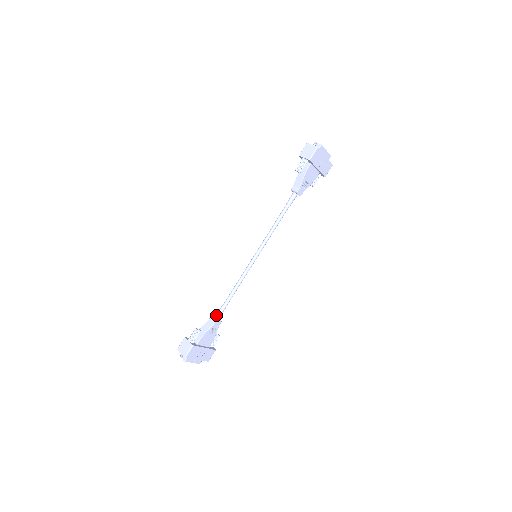
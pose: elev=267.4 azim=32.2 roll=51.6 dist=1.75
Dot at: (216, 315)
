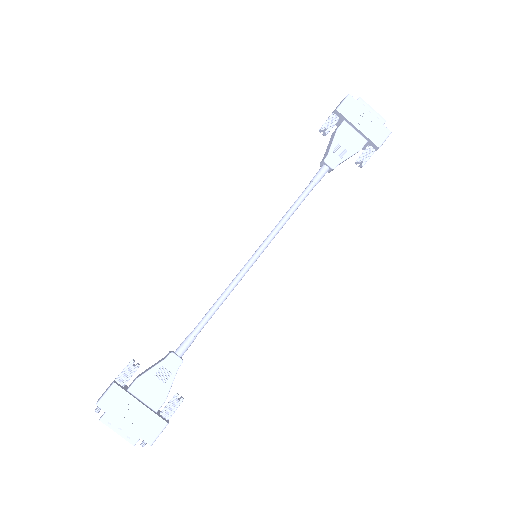
Dot at: occluded
